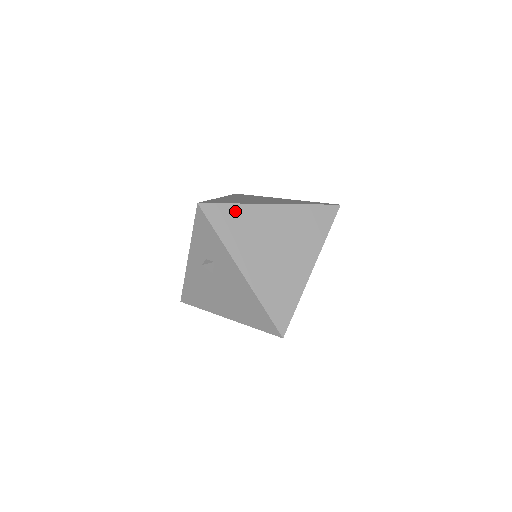
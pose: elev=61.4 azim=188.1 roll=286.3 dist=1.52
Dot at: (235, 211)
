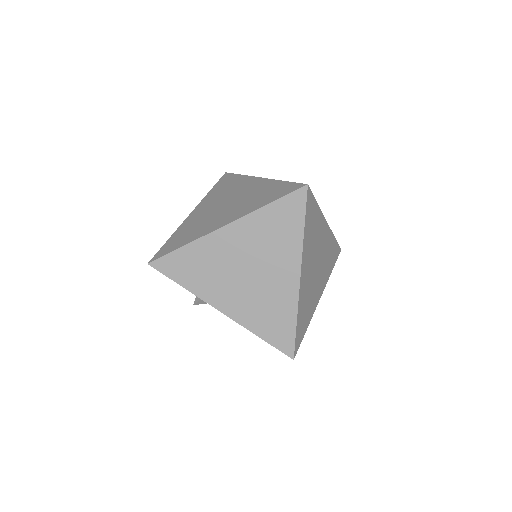
Dot at: (187, 254)
